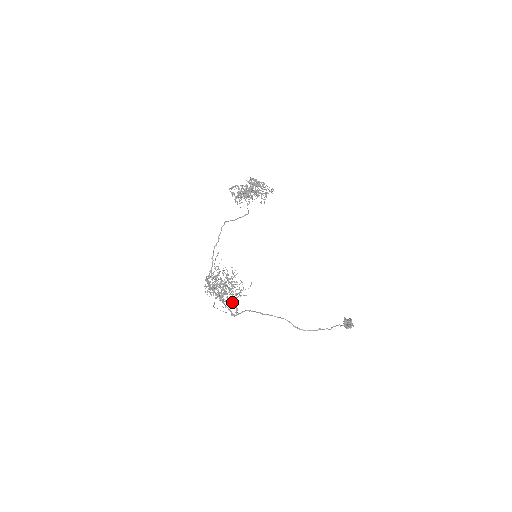
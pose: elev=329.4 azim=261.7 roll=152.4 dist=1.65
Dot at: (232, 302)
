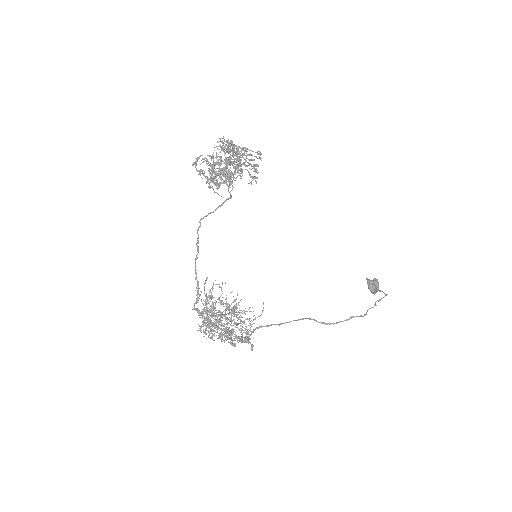
Dot at: occluded
